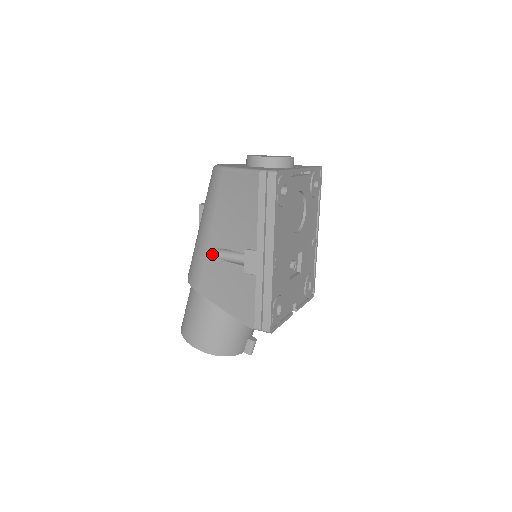
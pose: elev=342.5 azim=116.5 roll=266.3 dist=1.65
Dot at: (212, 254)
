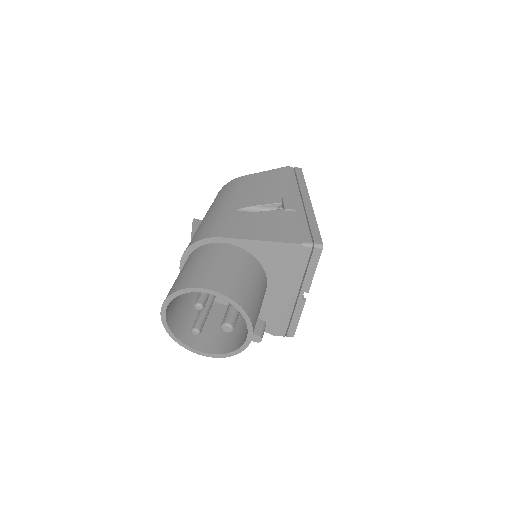
Dot at: (238, 212)
